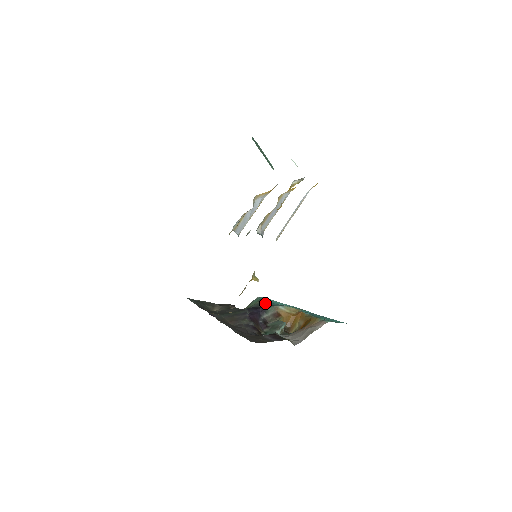
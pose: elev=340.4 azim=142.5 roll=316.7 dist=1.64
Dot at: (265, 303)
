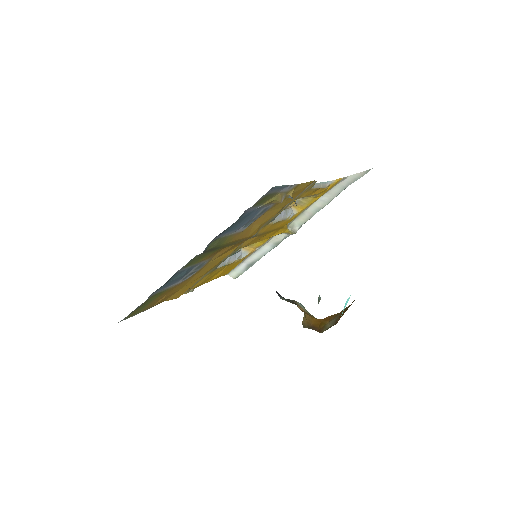
Dot at: occluded
